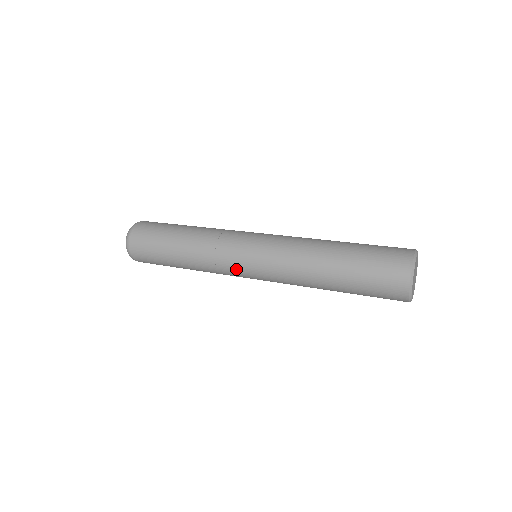
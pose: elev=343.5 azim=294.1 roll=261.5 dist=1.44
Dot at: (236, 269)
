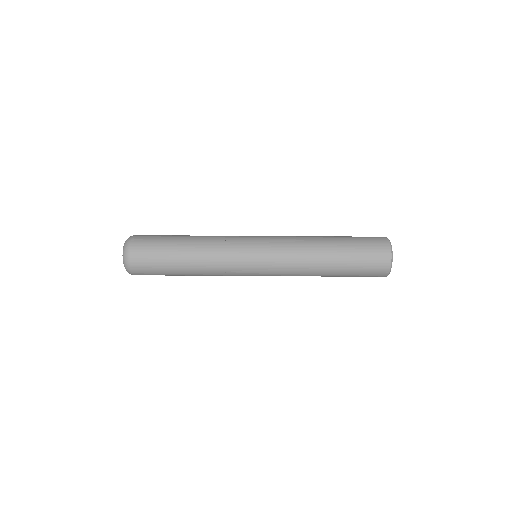
Dot at: (245, 274)
